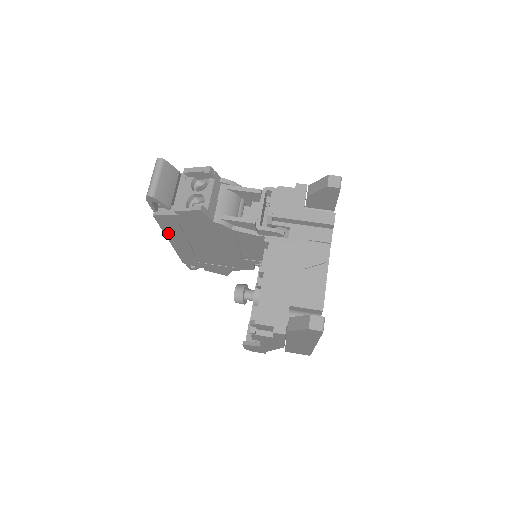
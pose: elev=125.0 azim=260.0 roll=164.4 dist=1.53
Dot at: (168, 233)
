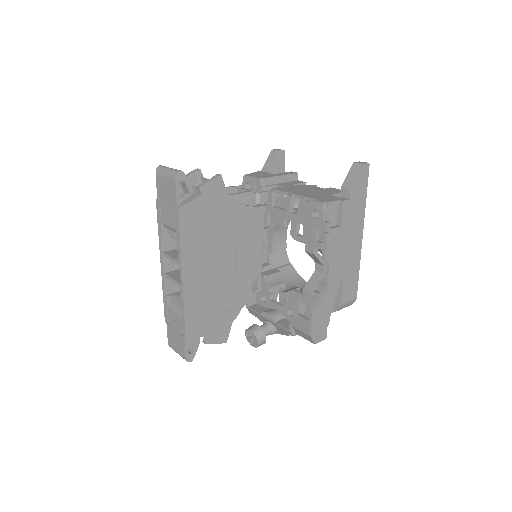
Dot at: (184, 249)
